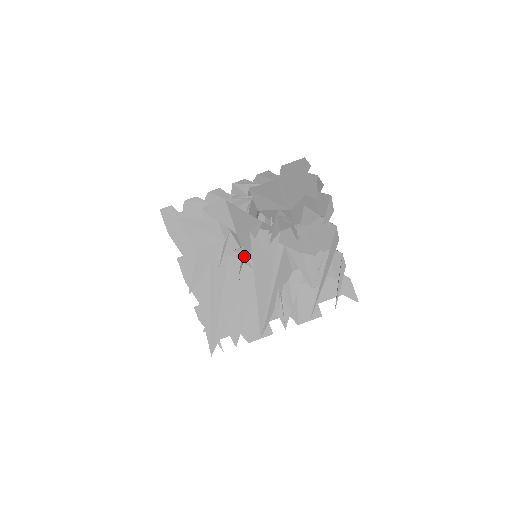
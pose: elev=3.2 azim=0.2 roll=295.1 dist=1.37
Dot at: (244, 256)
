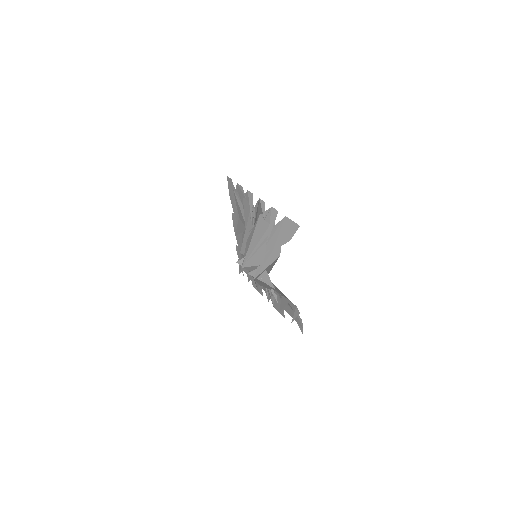
Dot at: occluded
